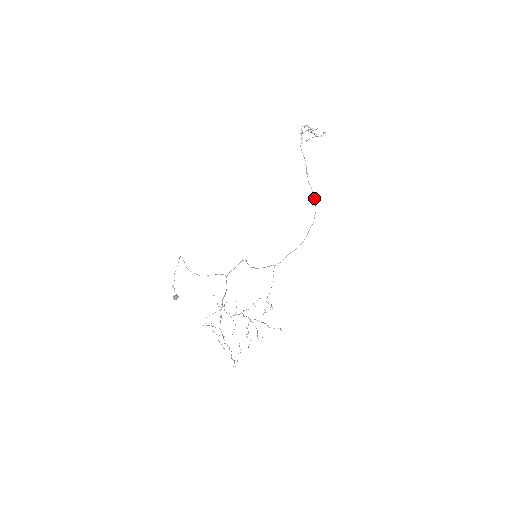
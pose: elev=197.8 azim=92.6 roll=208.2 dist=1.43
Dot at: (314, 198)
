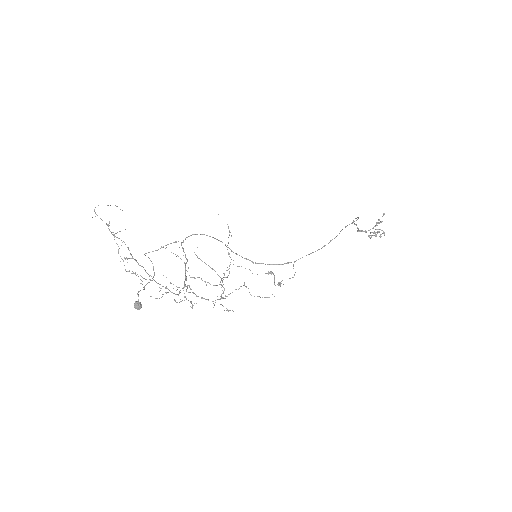
Dot at: occluded
